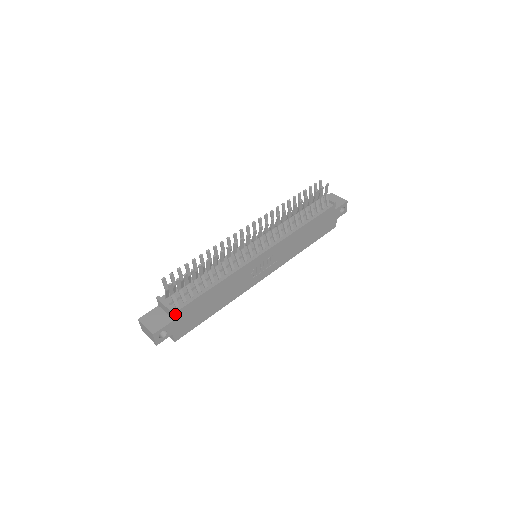
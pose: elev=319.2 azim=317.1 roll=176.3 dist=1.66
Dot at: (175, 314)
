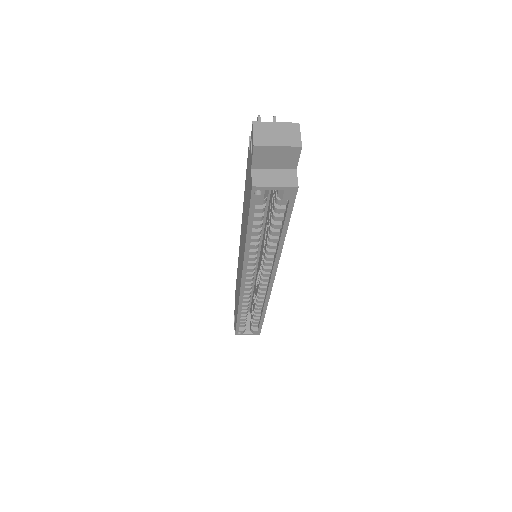
Dot at: occluded
